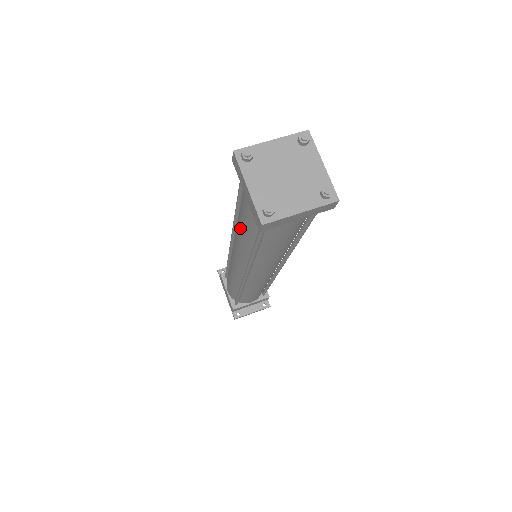
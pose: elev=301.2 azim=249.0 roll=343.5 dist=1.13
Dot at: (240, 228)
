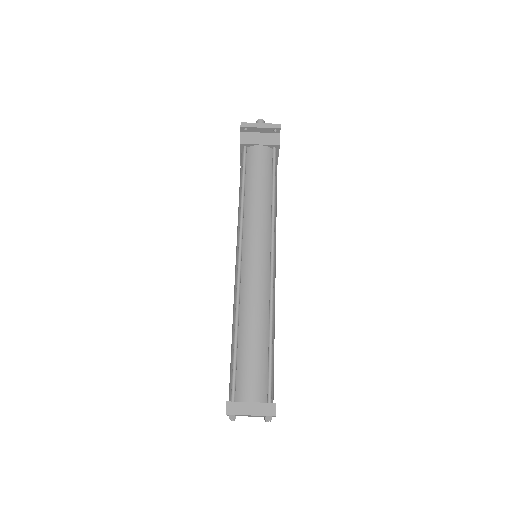
Dot at: occluded
